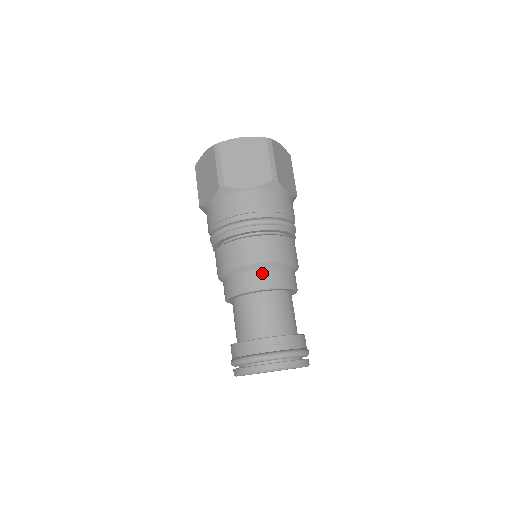
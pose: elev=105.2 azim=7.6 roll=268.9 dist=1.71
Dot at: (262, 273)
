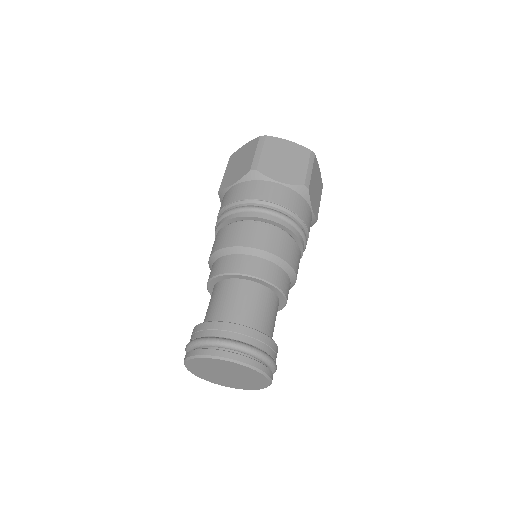
Dot at: (221, 260)
